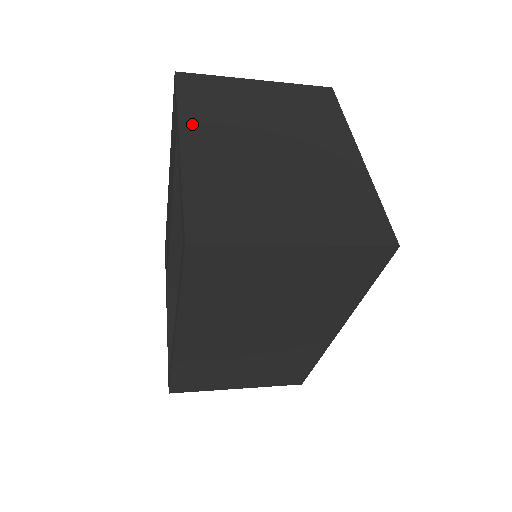
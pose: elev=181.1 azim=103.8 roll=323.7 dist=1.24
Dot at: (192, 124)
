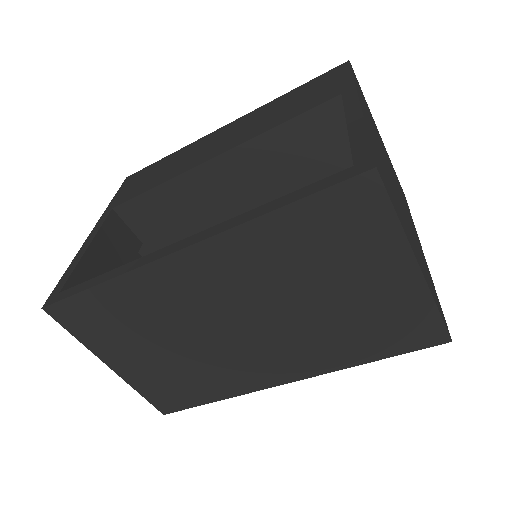
Dot at: (362, 102)
